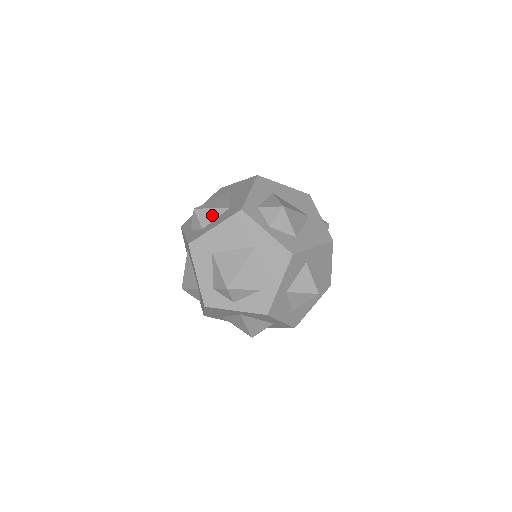
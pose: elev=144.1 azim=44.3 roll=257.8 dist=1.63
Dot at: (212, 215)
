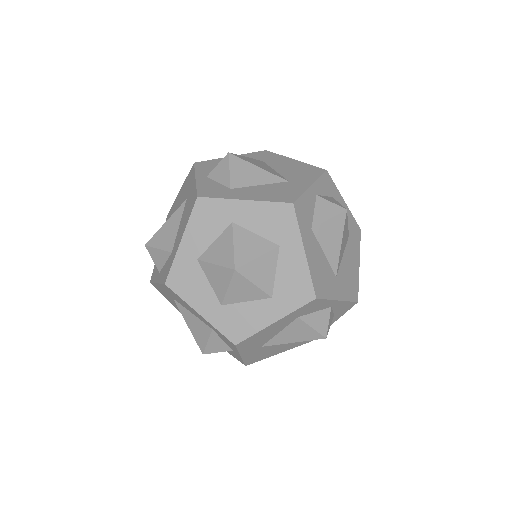
Dot at: occluded
